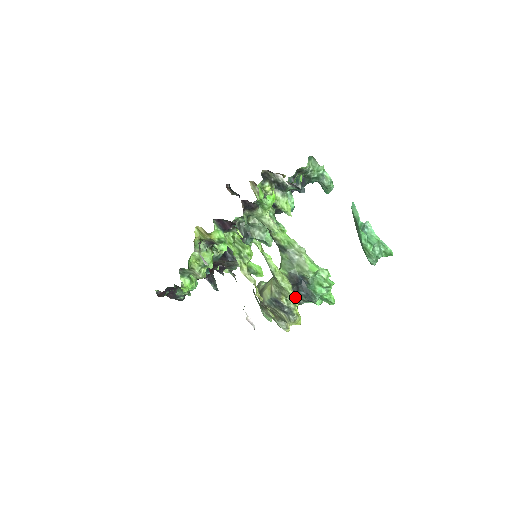
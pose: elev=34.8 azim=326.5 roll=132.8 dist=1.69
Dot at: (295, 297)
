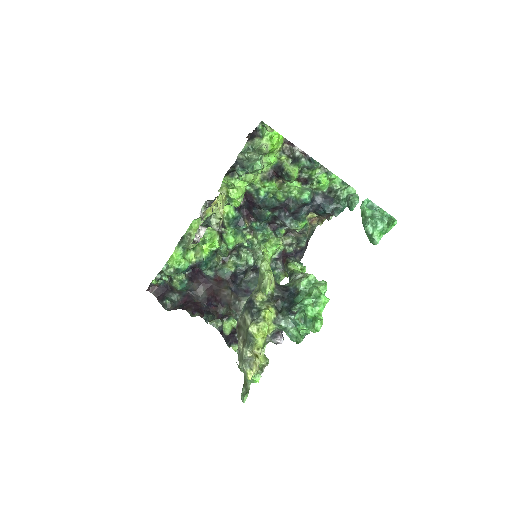
Dot at: (268, 280)
